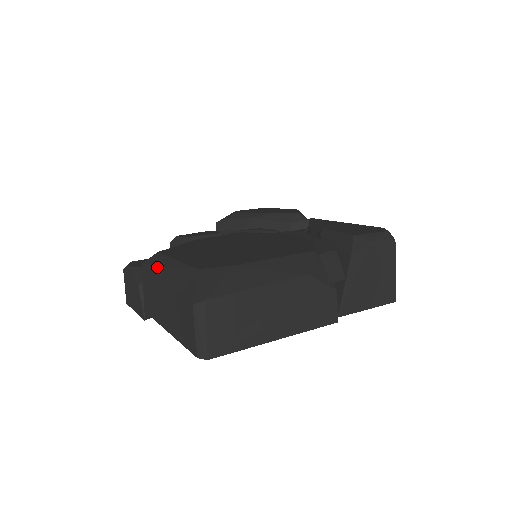
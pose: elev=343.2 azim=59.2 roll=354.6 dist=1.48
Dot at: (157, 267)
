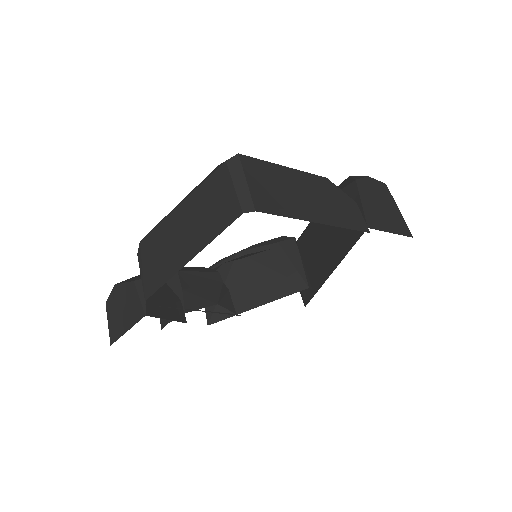
Dot at: (163, 218)
